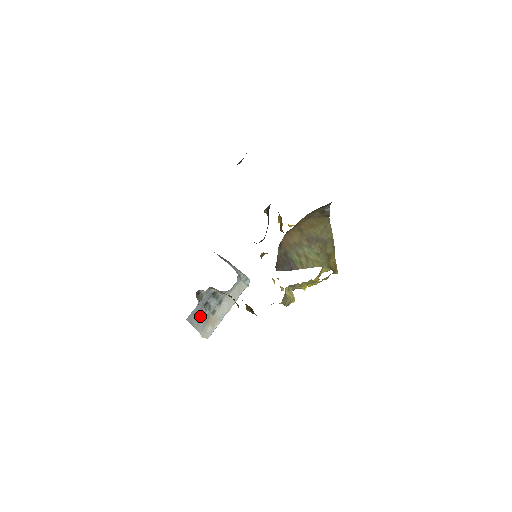
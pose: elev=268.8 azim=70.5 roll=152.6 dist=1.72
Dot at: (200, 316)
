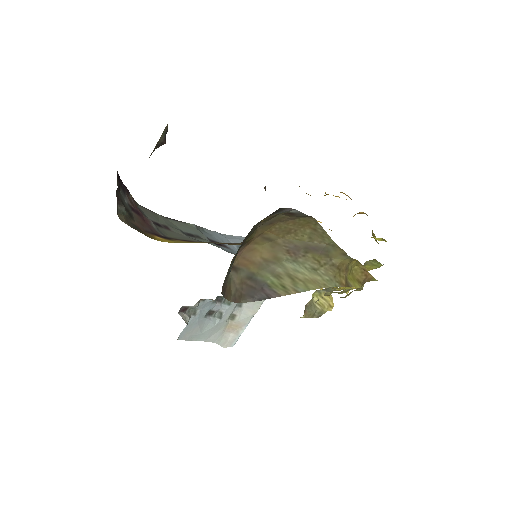
Dot at: (205, 329)
